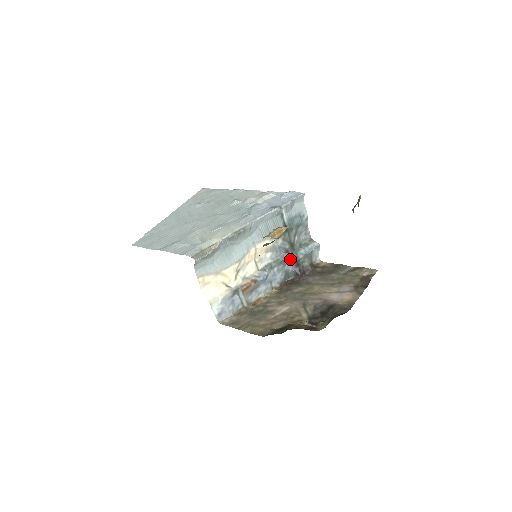
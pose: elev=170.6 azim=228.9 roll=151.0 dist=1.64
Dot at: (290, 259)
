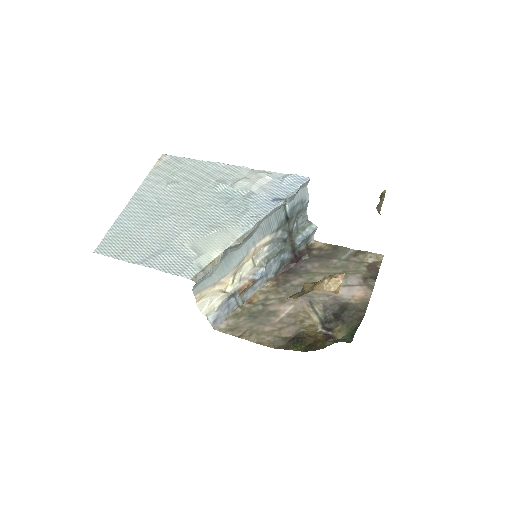
Dot at: (287, 247)
